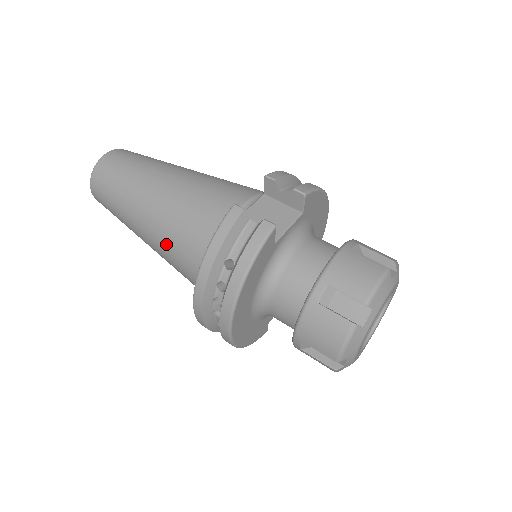
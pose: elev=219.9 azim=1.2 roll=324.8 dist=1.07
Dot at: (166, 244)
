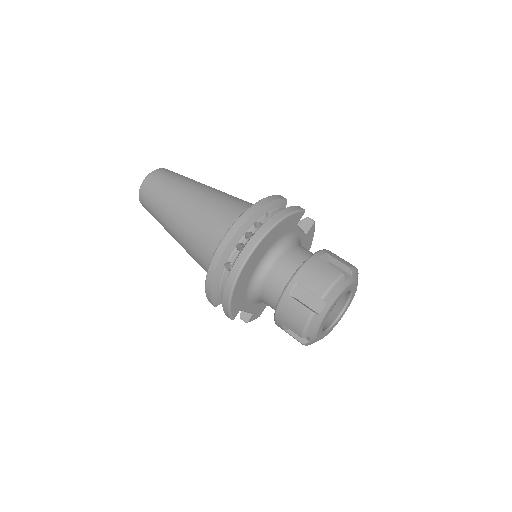
Dot at: (207, 210)
